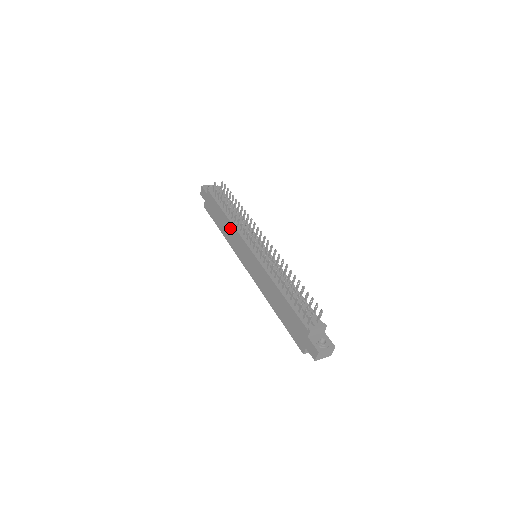
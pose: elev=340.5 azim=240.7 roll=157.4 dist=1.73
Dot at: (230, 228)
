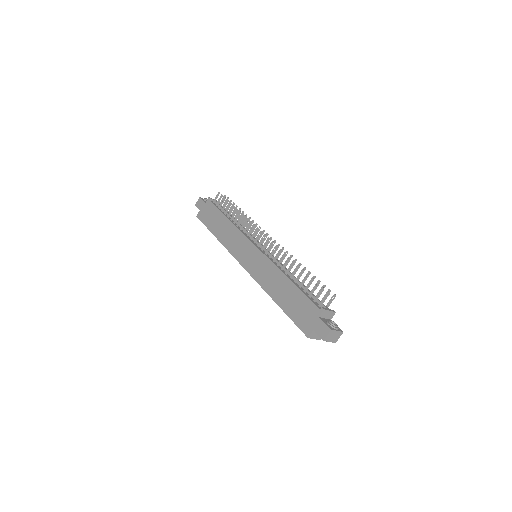
Dot at: (231, 230)
